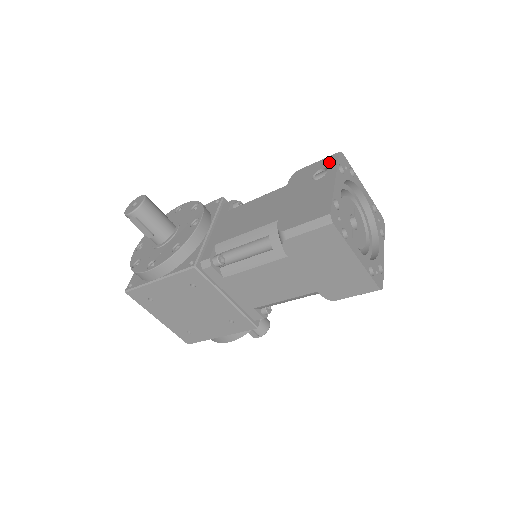
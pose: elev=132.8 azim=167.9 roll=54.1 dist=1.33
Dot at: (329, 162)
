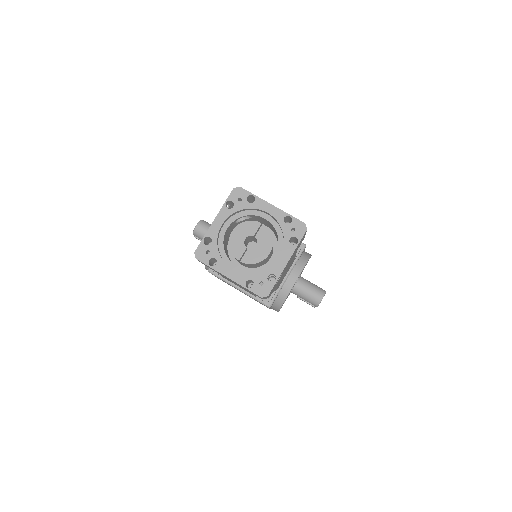
Dot at: occluded
